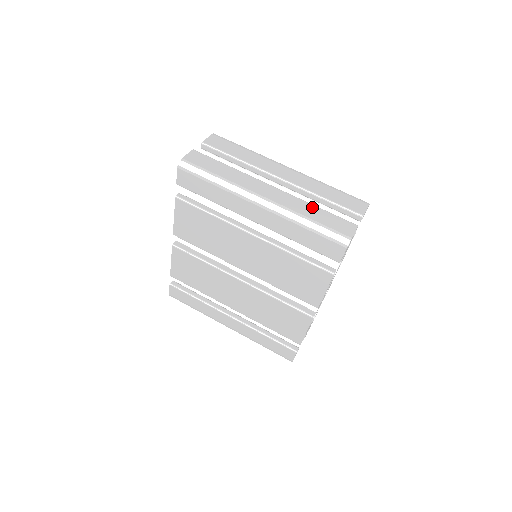
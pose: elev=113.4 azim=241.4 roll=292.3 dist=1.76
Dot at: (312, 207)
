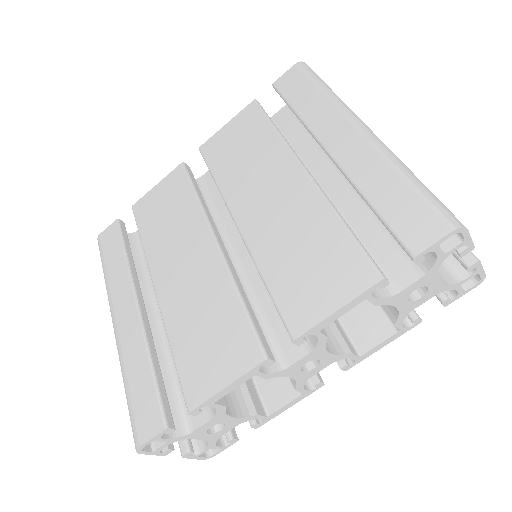
Dot at: occluded
